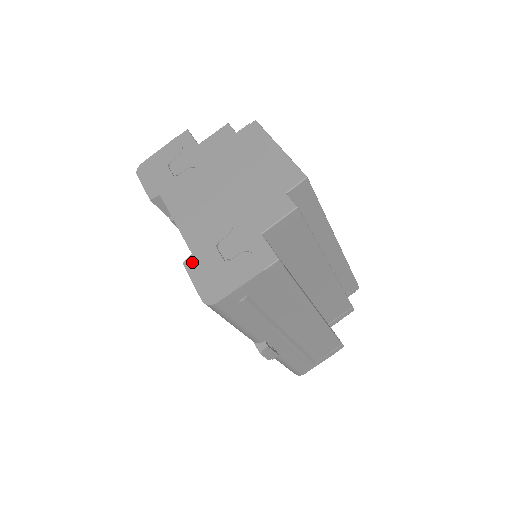
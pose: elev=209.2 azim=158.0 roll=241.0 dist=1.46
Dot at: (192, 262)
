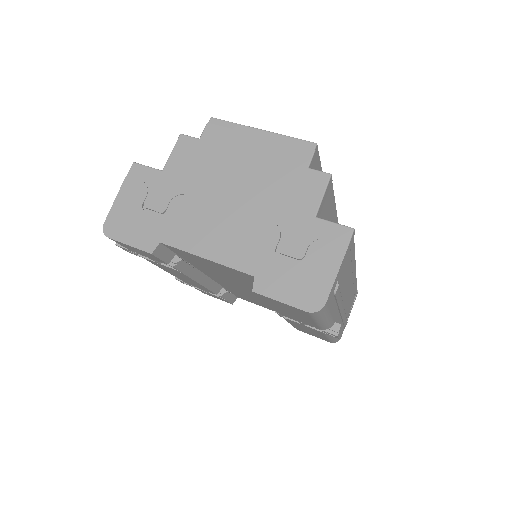
Dot at: (263, 284)
